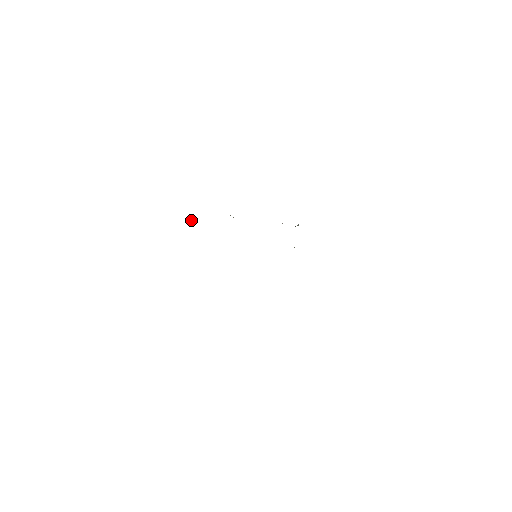
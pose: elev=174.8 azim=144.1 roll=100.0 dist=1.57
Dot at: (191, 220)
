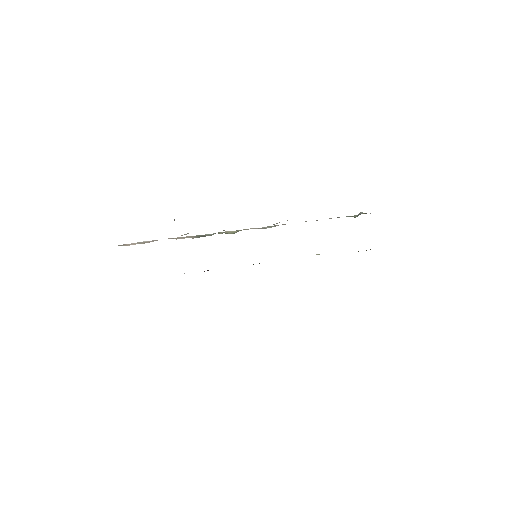
Dot at: occluded
